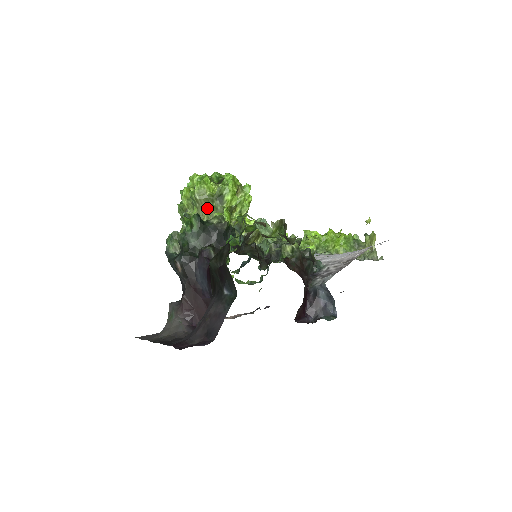
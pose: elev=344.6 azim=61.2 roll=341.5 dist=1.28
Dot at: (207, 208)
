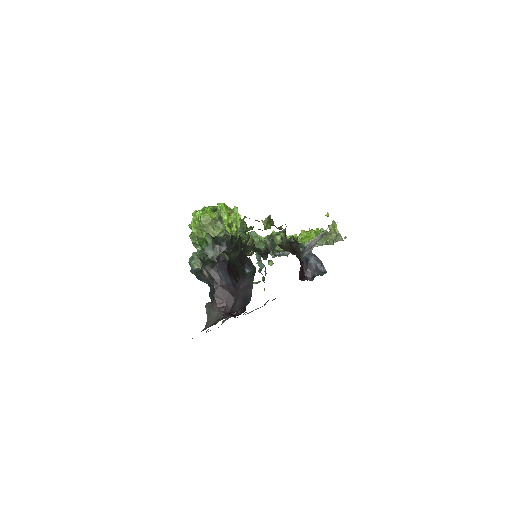
Dot at: (212, 229)
